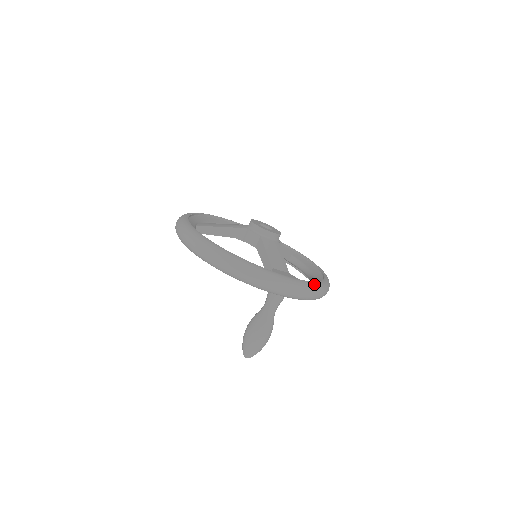
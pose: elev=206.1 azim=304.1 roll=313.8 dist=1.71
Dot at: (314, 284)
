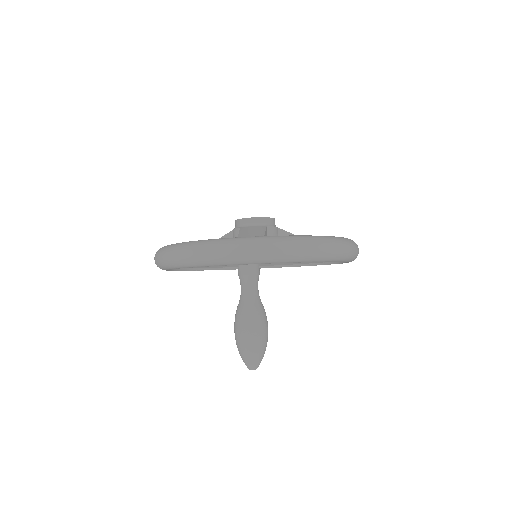
Dot at: (288, 236)
